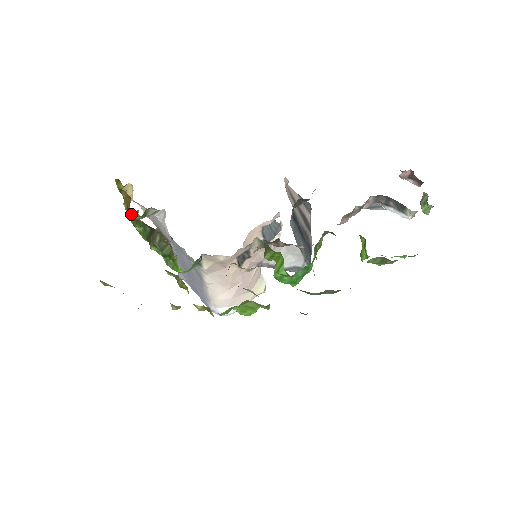
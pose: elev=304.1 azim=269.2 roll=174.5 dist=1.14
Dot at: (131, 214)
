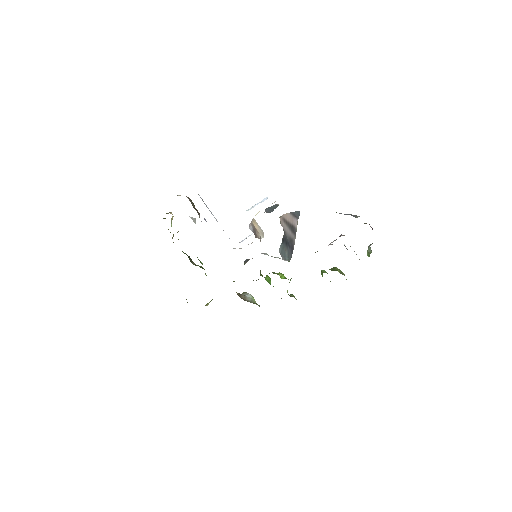
Dot at: occluded
